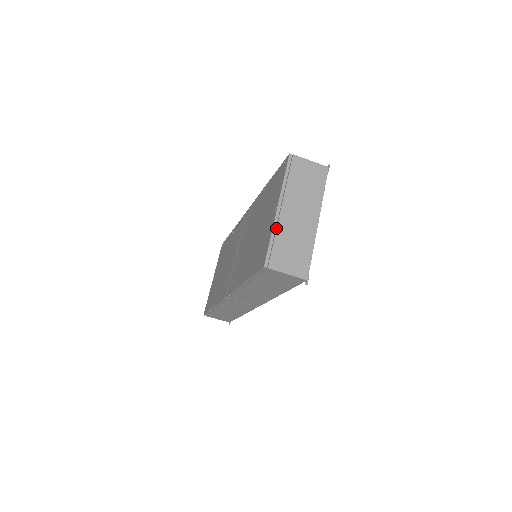
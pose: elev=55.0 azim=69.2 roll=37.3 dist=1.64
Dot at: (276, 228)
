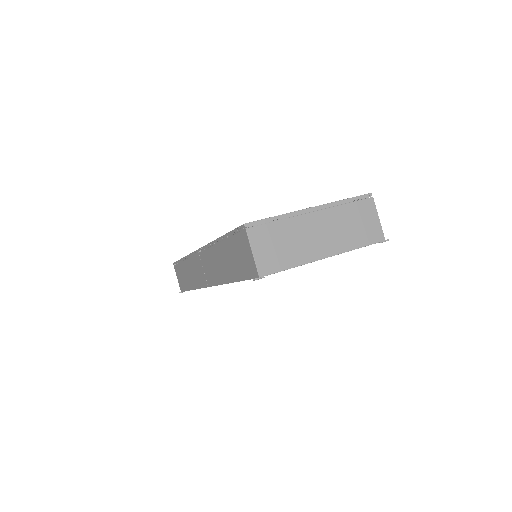
Dot at: (291, 216)
